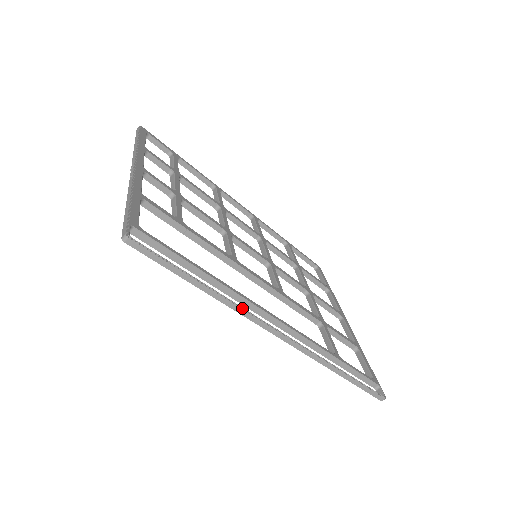
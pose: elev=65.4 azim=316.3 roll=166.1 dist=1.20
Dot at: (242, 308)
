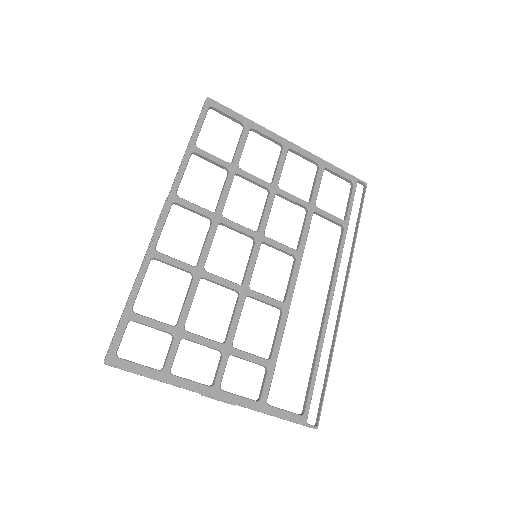
Dot at: occluded
